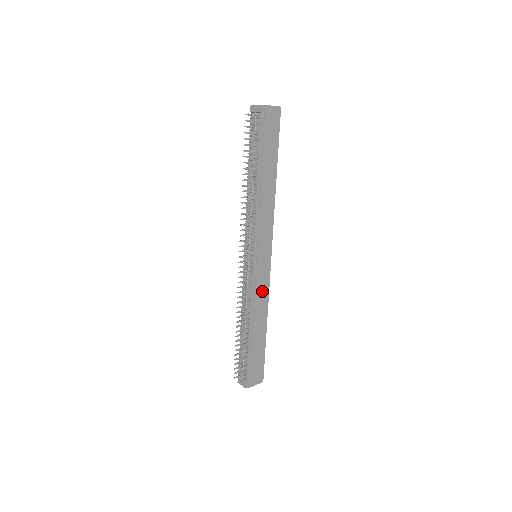
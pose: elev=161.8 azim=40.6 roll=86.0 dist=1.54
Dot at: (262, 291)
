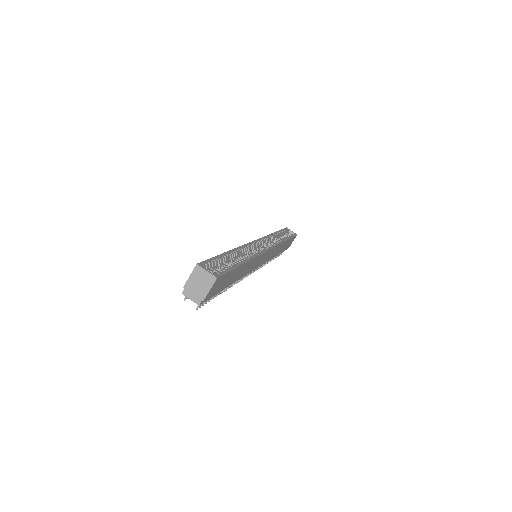
Dot at: (273, 252)
